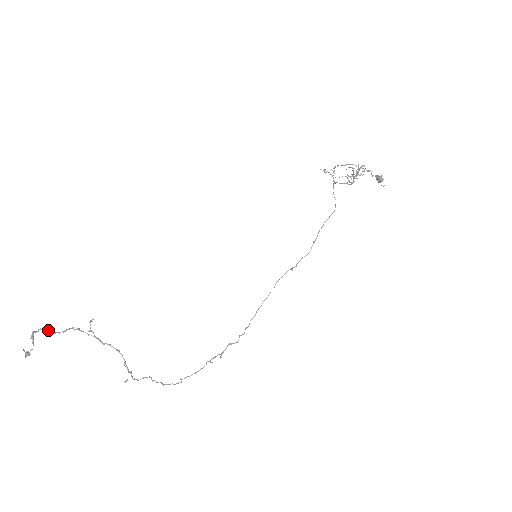
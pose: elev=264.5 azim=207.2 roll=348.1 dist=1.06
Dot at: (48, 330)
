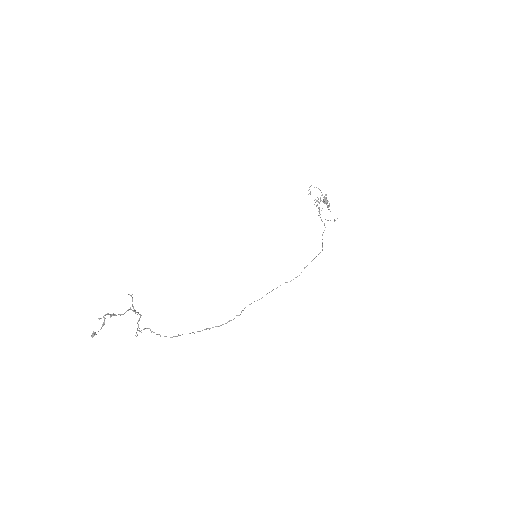
Dot at: (114, 314)
